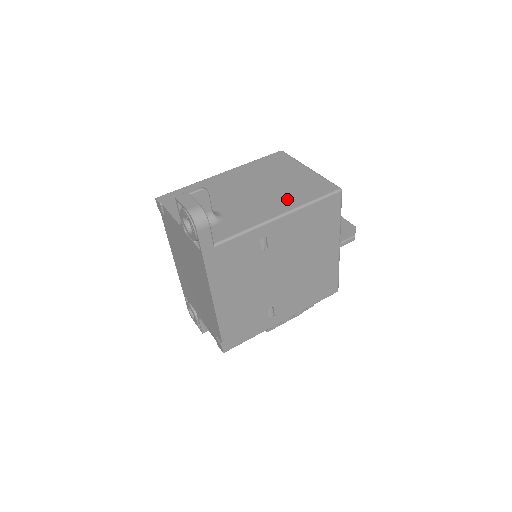
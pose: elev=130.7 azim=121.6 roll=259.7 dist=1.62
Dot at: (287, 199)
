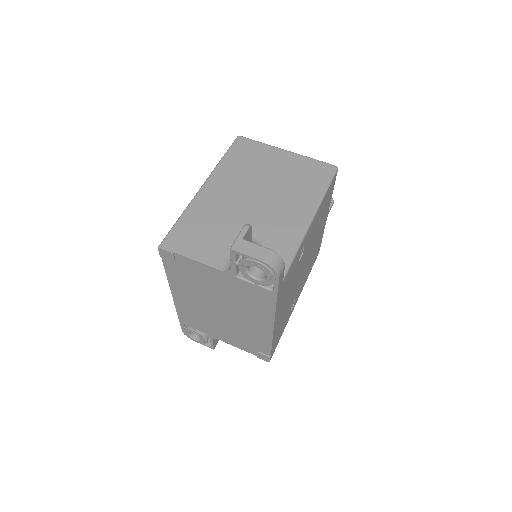
Dot at: (301, 197)
